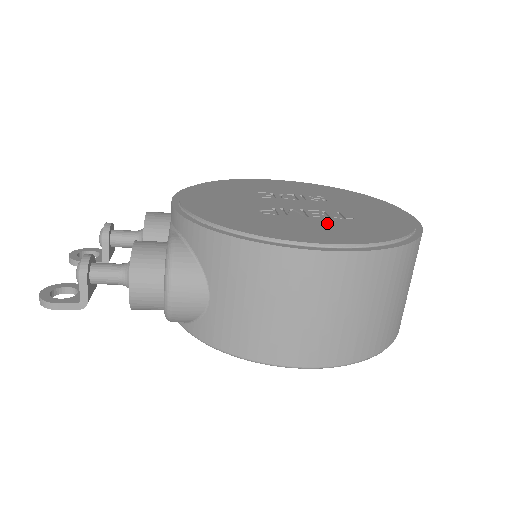
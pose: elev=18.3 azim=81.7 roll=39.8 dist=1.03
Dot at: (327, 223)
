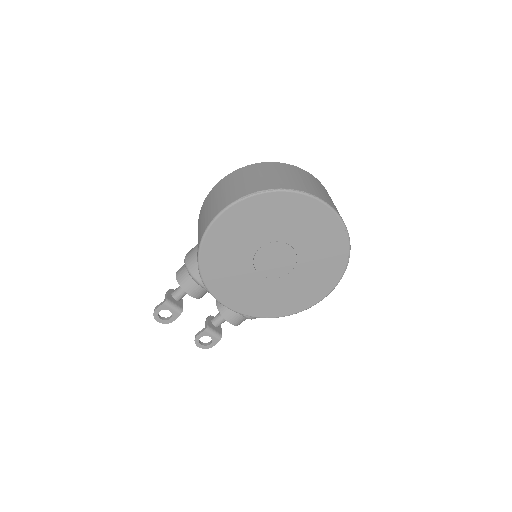
Dot at: occluded
